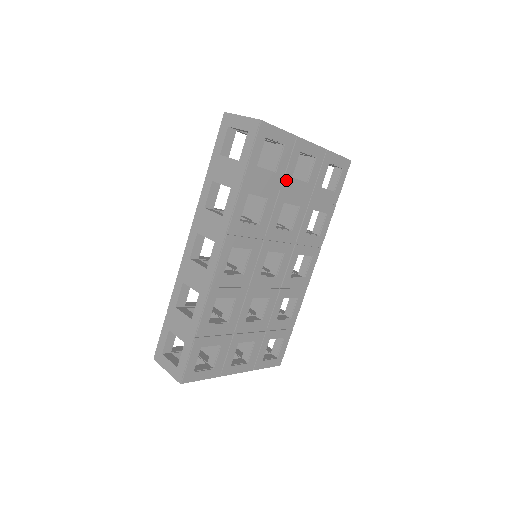
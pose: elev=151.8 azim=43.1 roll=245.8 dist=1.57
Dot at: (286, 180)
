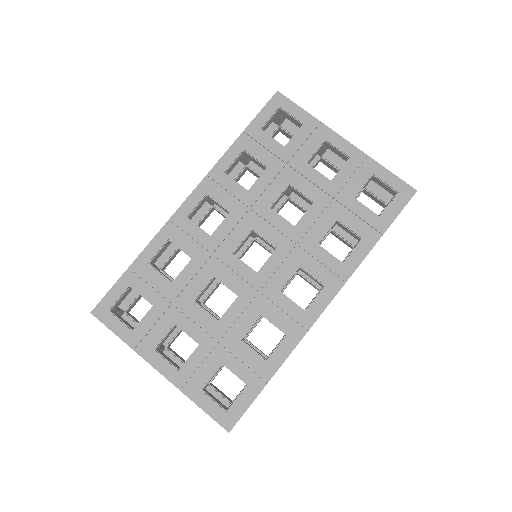
Dot at: (298, 161)
